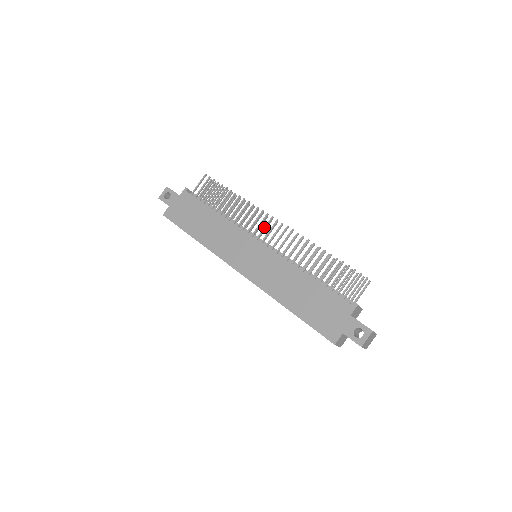
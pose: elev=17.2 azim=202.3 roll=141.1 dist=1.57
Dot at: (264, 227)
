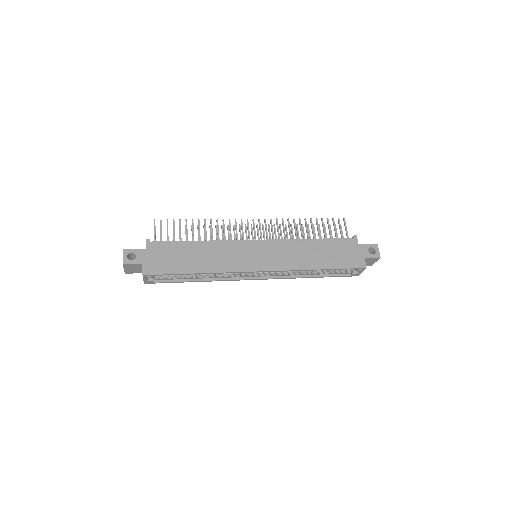
Dot at: (248, 230)
